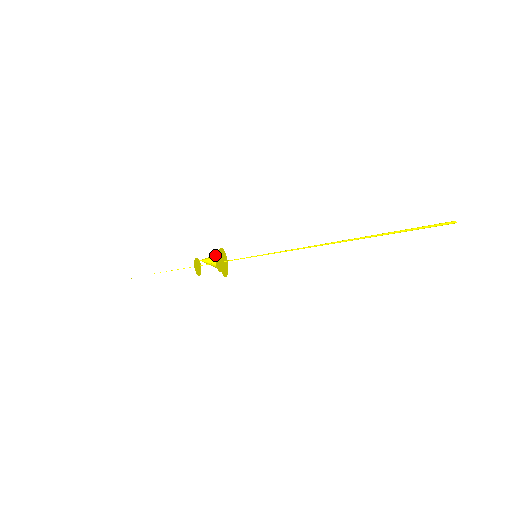
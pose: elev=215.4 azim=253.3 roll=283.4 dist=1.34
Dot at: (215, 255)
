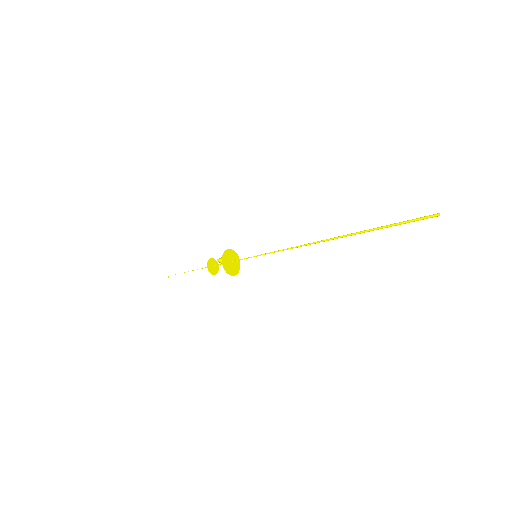
Dot at: occluded
